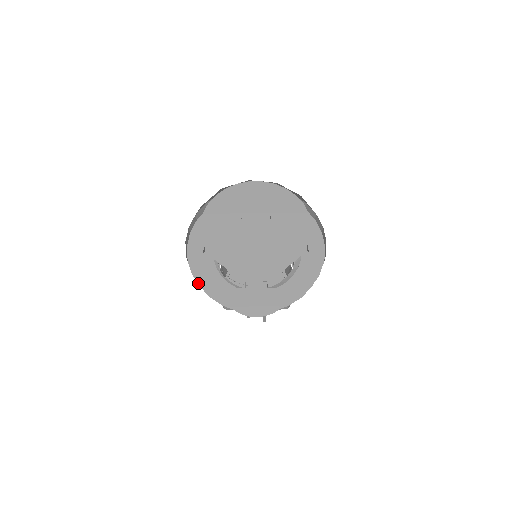
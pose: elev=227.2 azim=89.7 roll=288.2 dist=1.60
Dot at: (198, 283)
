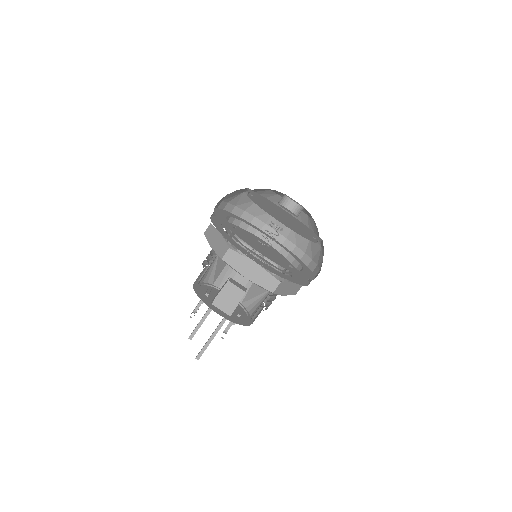
Dot at: (220, 220)
